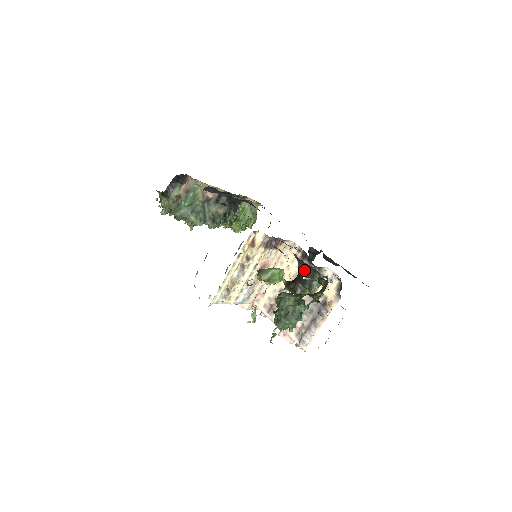
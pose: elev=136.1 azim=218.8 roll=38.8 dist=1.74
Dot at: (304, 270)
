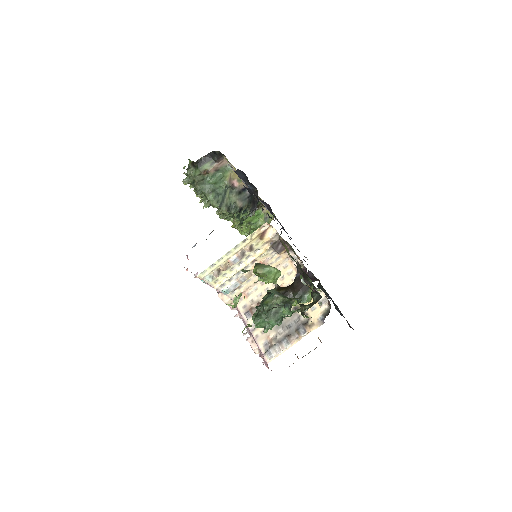
Dot at: occluded
